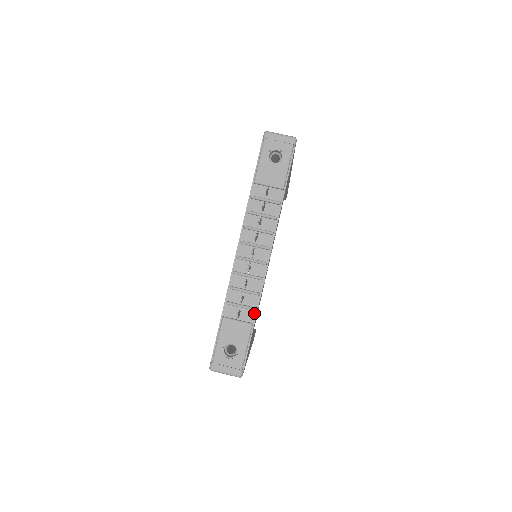
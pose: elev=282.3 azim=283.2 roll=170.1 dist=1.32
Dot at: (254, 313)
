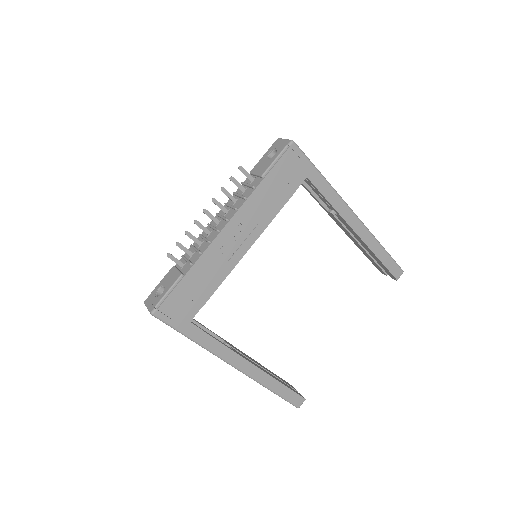
Dot at: (190, 267)
